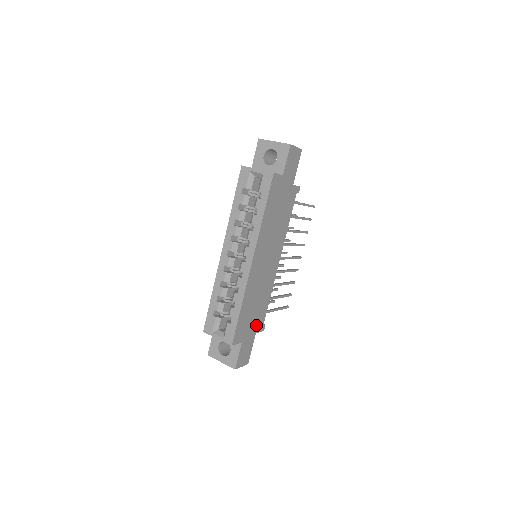
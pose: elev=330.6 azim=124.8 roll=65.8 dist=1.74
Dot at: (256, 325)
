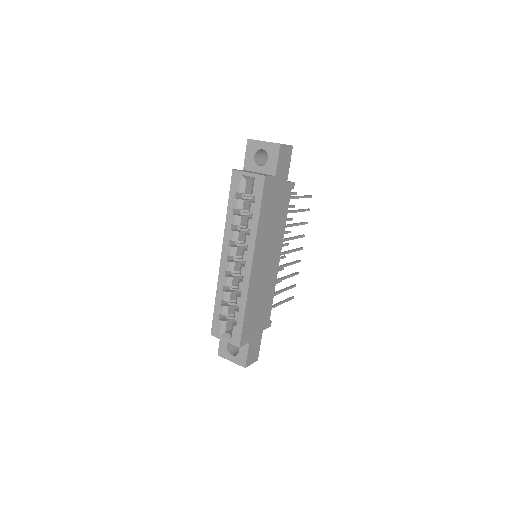
Dot at: (262, 323)
